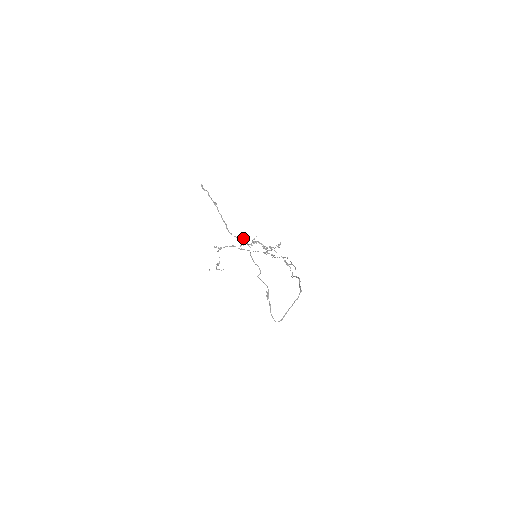
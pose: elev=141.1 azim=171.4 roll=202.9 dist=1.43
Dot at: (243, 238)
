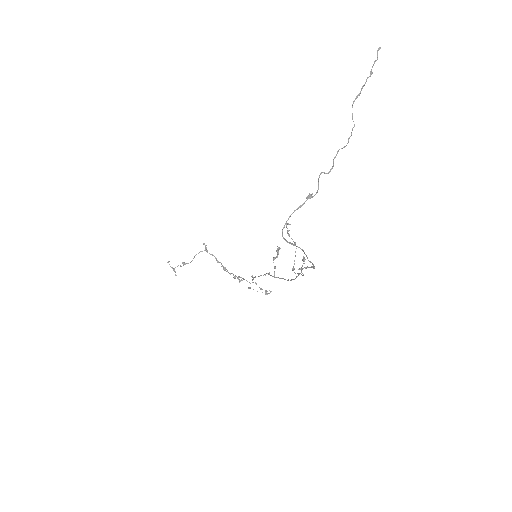
Dot at: occluded
